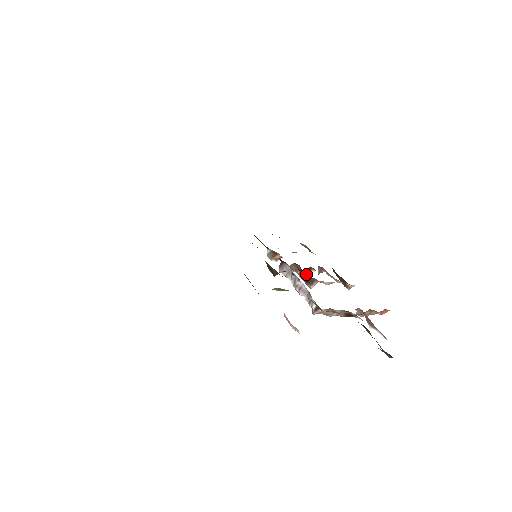
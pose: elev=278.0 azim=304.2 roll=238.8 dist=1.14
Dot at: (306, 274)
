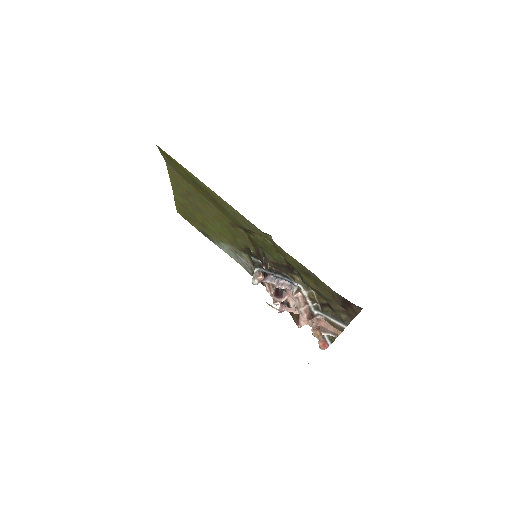
Dot at: (273, 304)
